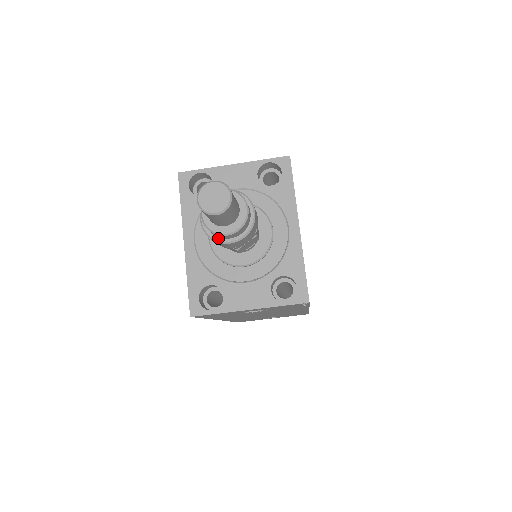
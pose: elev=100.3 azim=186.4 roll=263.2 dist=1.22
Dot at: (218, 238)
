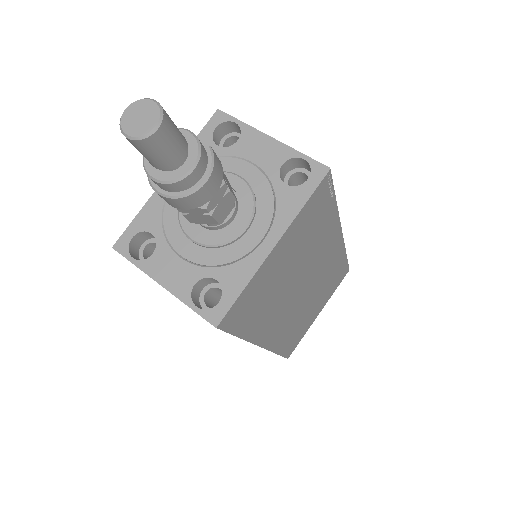
Dot at: occluded
